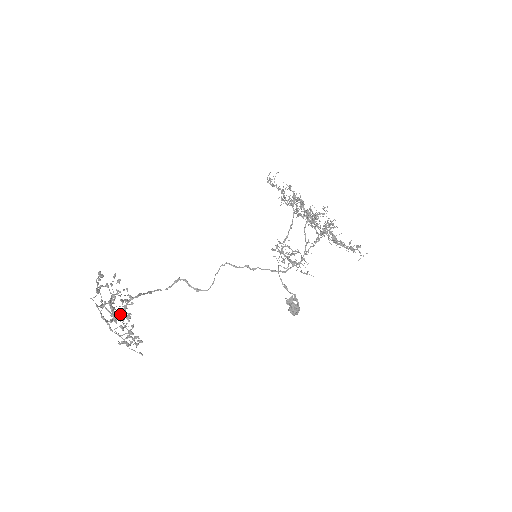
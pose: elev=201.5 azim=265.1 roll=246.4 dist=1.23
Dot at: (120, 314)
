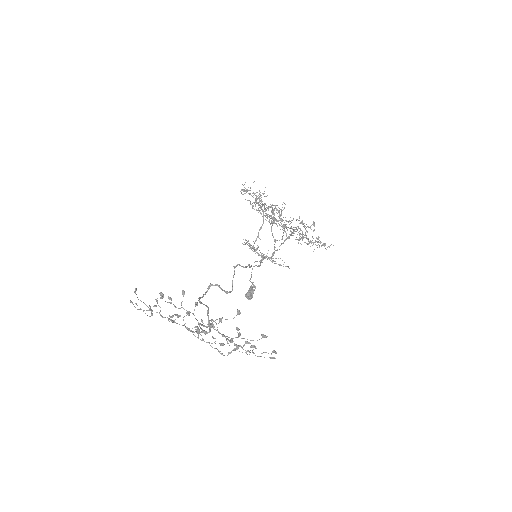
Dot at: (210, 329)
